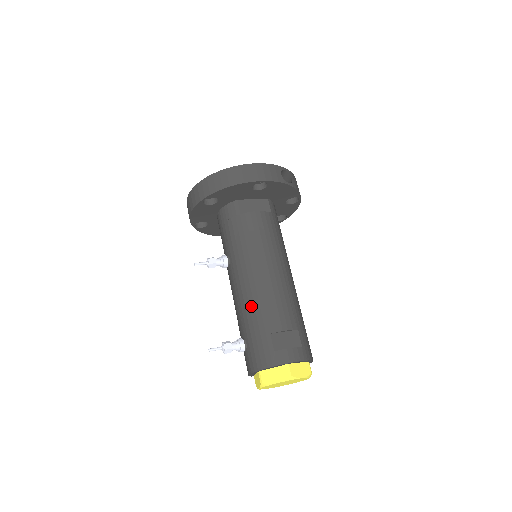
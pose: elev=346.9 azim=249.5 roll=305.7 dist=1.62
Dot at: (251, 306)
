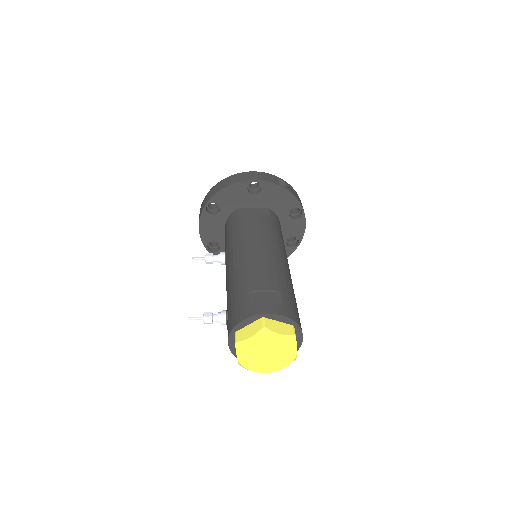
Dot at: (235, 277)
